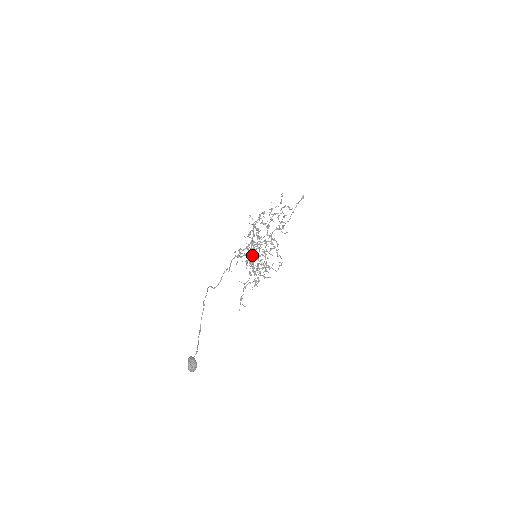
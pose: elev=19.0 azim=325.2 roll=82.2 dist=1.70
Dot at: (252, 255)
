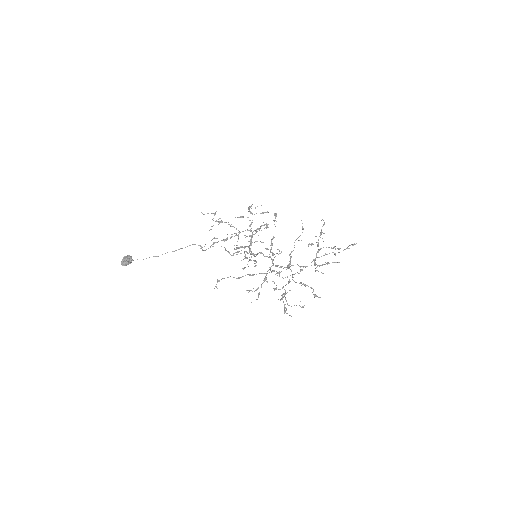
Dot at: occluded
